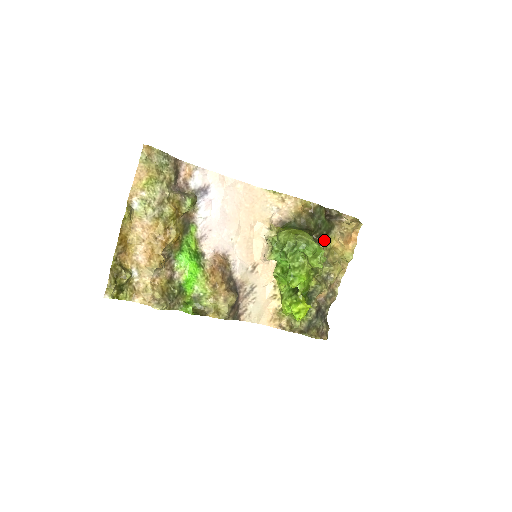
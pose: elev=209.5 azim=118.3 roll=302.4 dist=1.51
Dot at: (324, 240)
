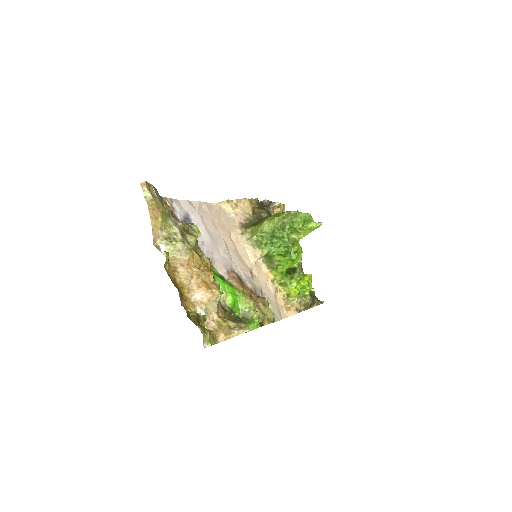
Dot at: occluded
